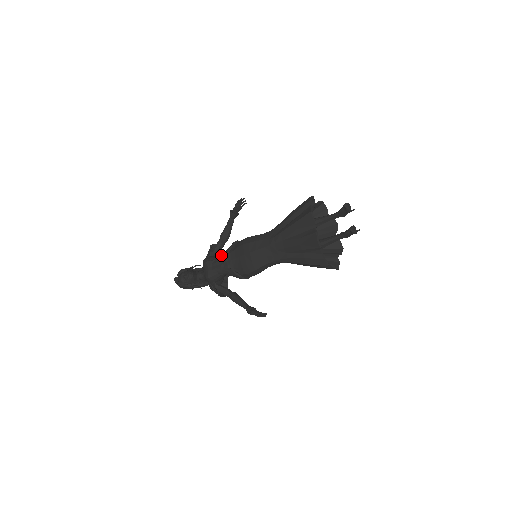
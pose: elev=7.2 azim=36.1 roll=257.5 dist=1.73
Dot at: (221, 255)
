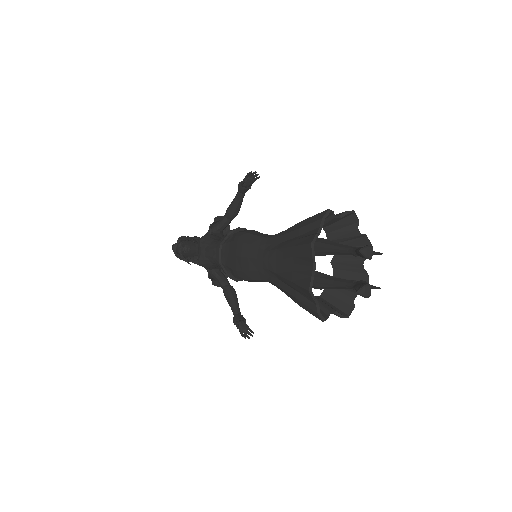
Dot at: (217, 241)
